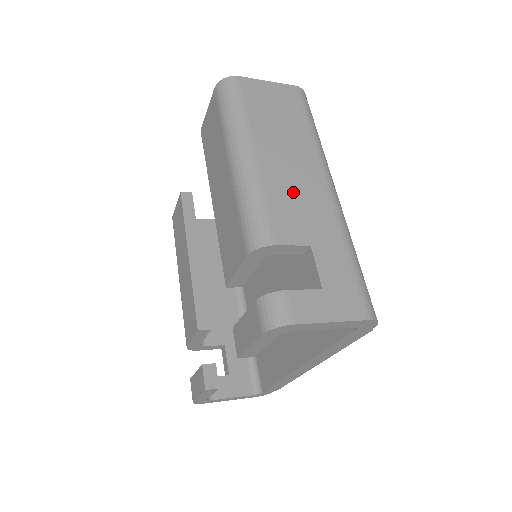
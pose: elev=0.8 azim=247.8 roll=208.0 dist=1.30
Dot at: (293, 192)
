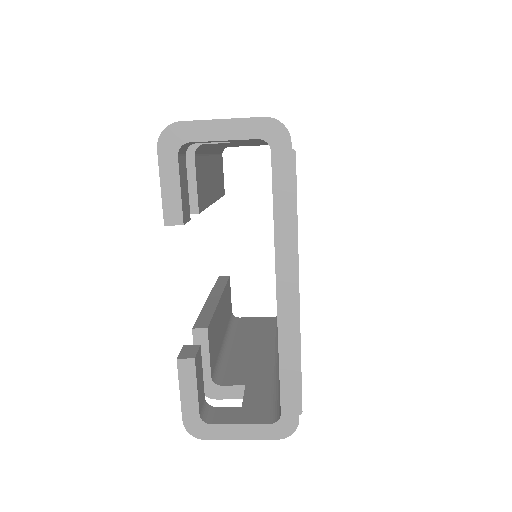
Dot at: occluded
